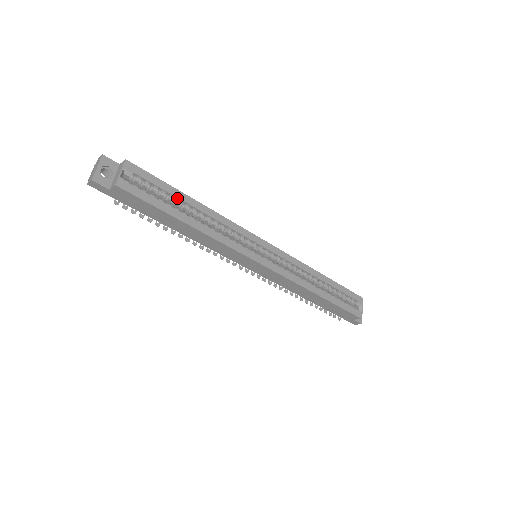
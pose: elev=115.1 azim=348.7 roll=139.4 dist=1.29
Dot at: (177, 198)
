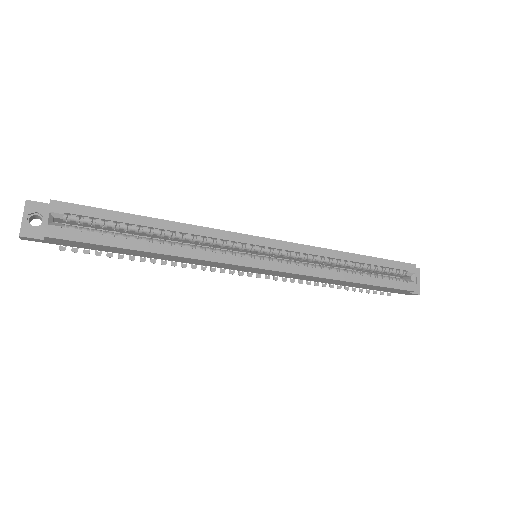
Dot at: (130, 224)
